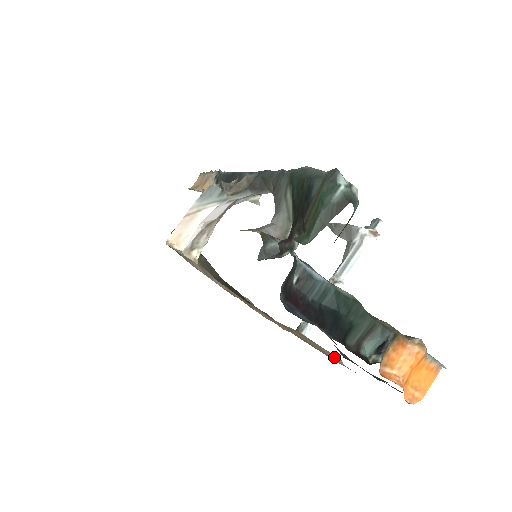
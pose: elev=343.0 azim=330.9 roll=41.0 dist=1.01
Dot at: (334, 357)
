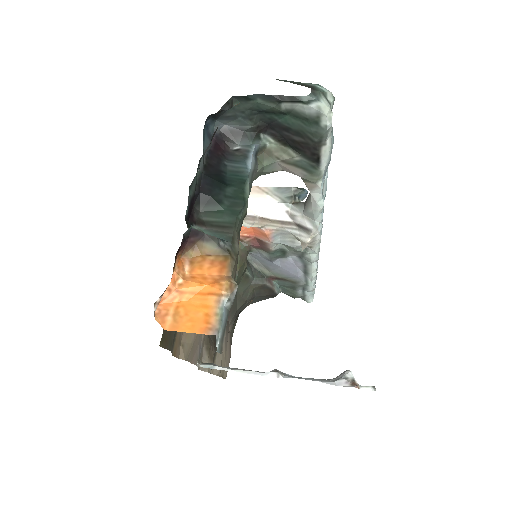
Dot at: (185, 350)
